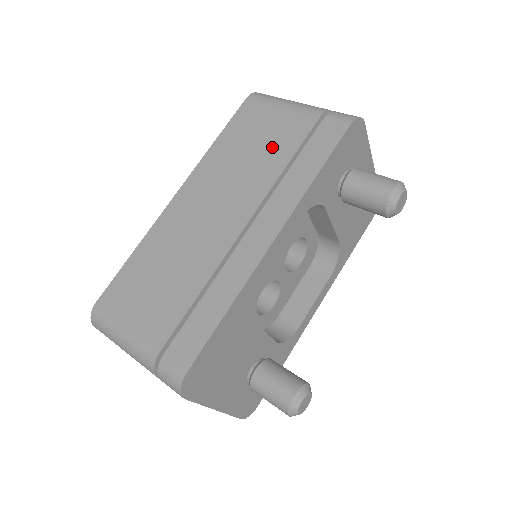
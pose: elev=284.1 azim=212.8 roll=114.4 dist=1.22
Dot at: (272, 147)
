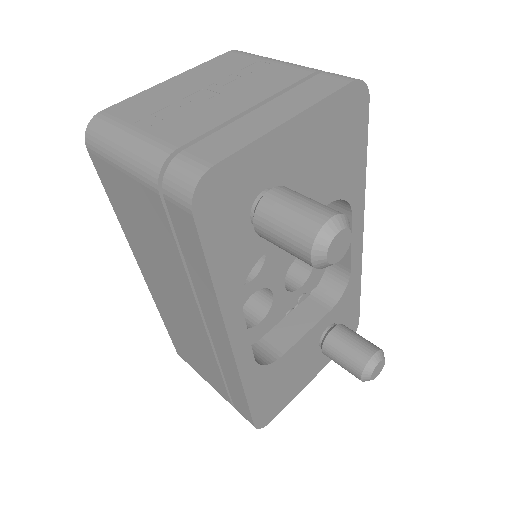
Dot at: (156, 235)
